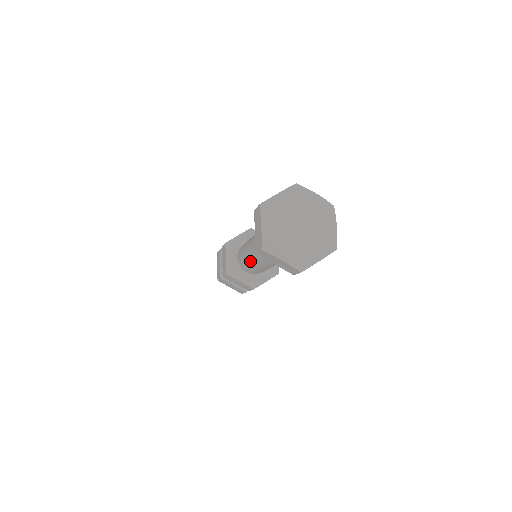
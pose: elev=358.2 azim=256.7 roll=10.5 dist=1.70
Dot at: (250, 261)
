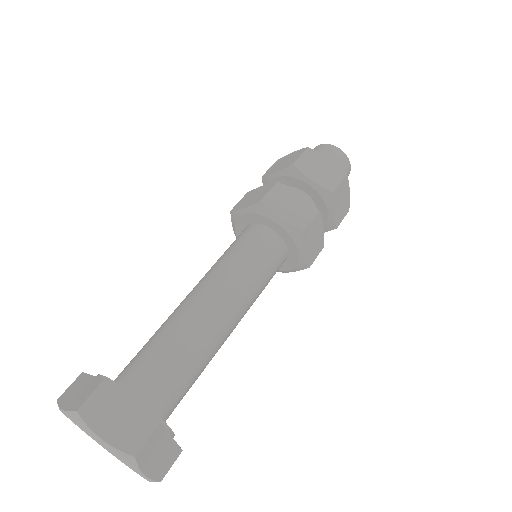
Dot at: occluded
